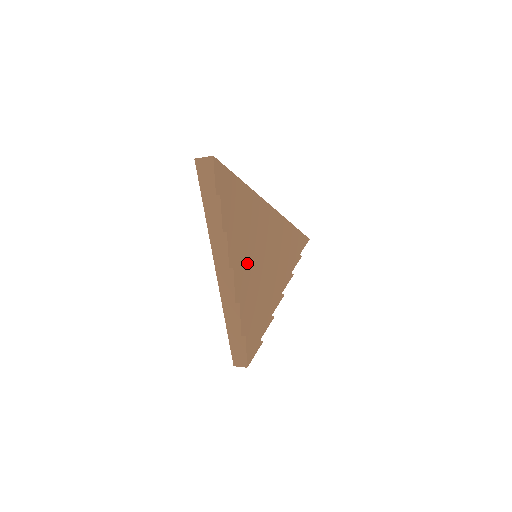
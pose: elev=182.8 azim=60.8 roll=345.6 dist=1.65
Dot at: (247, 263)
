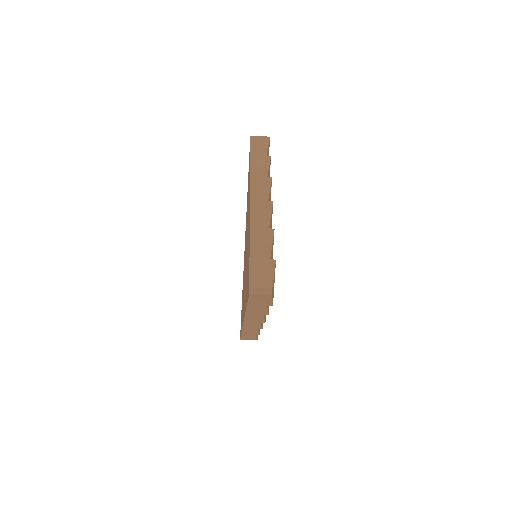
Dot at: occluded
